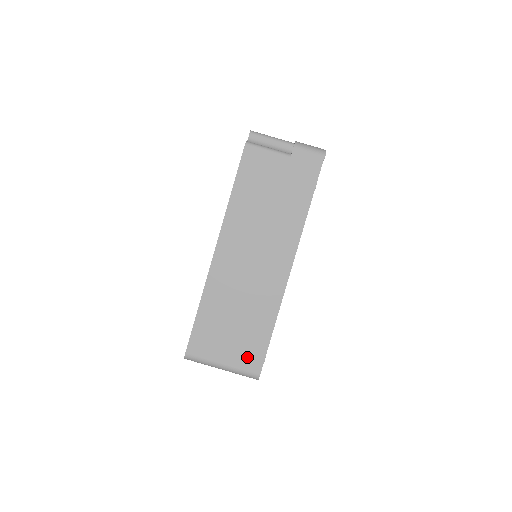
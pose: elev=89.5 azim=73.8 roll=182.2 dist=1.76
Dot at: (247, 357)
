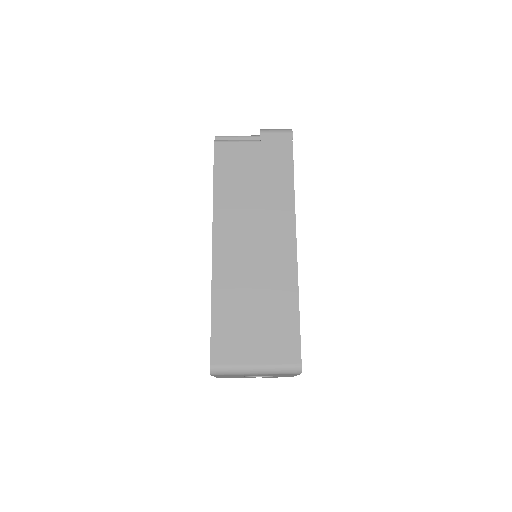
Dot at: (280, 348)
